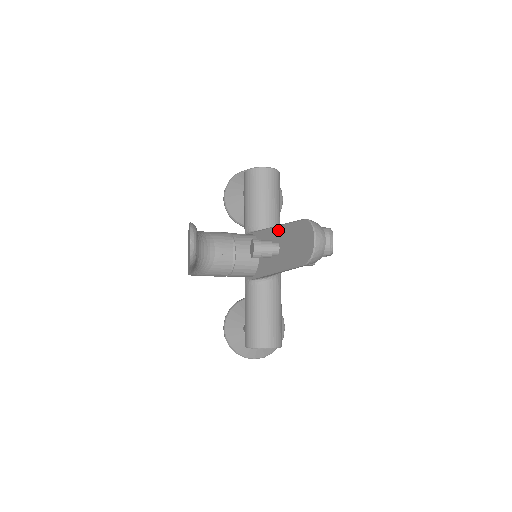
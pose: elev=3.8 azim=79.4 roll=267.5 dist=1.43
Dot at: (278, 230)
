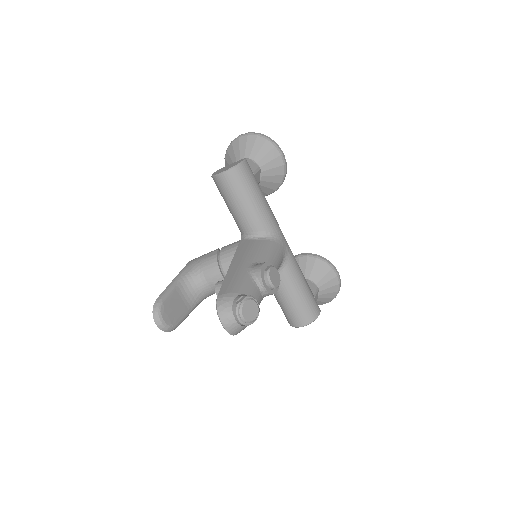
Dot at: occluded
